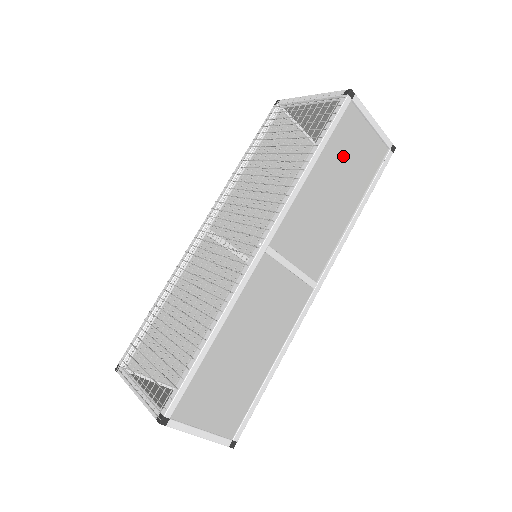
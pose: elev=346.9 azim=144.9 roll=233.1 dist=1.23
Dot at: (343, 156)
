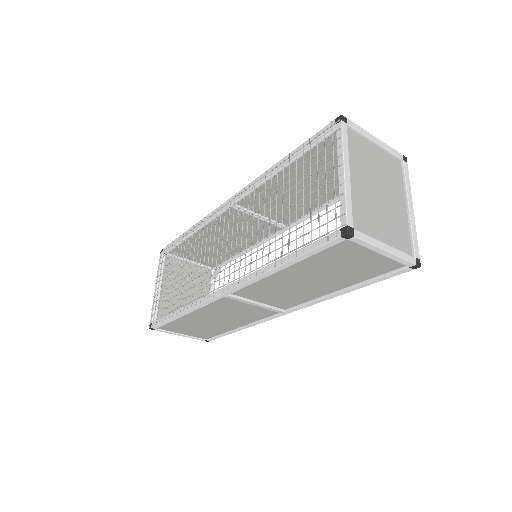
Dot at: (329, 264)
